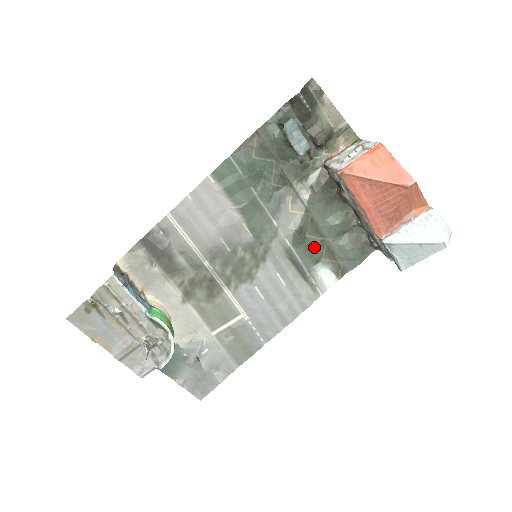
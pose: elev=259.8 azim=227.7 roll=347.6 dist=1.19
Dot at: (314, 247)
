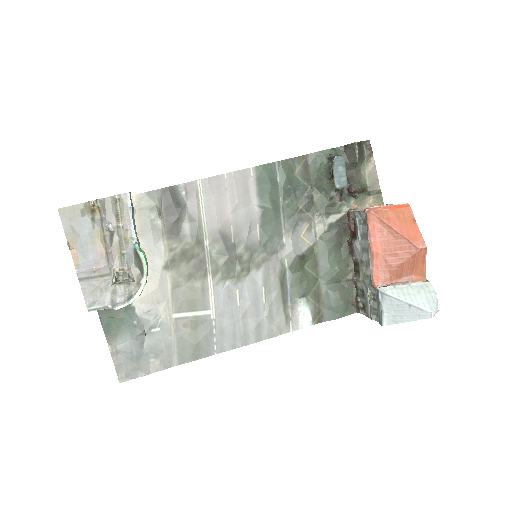
Dot at: (306, 280)
